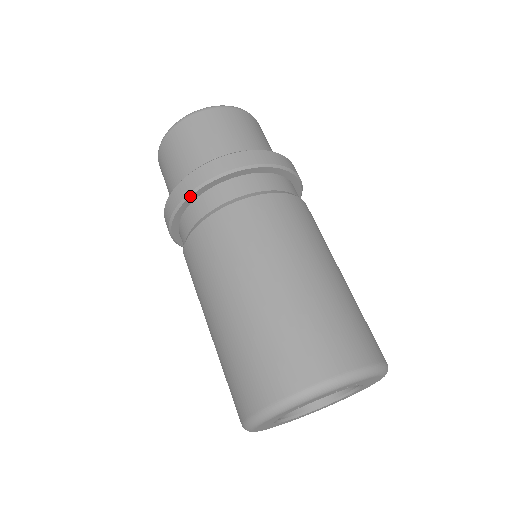
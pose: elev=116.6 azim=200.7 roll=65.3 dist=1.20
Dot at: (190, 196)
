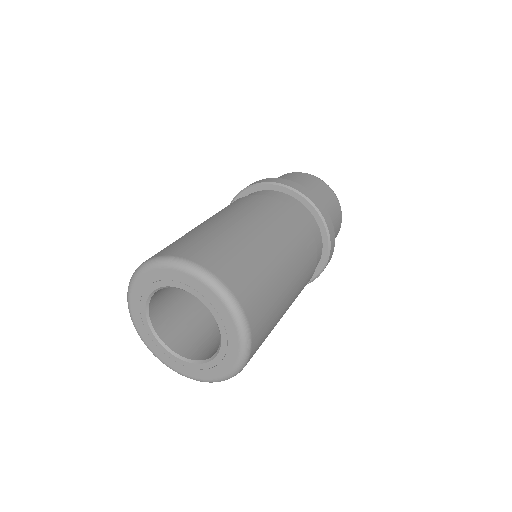
Dot at: (271, 184)
